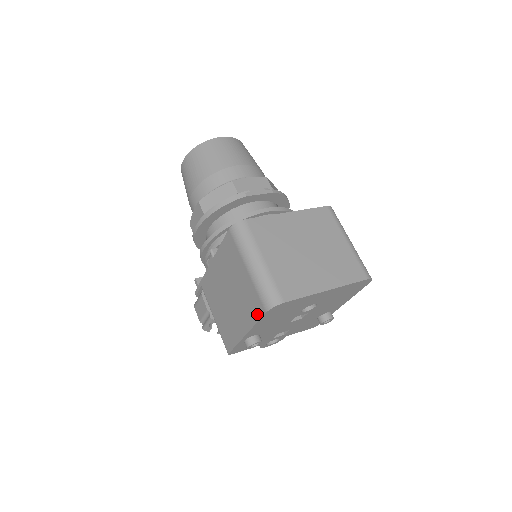
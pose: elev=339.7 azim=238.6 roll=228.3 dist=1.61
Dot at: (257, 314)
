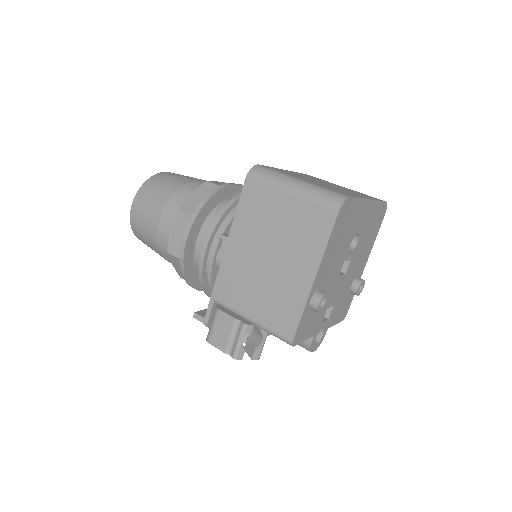
Dot at: (325, 230)
